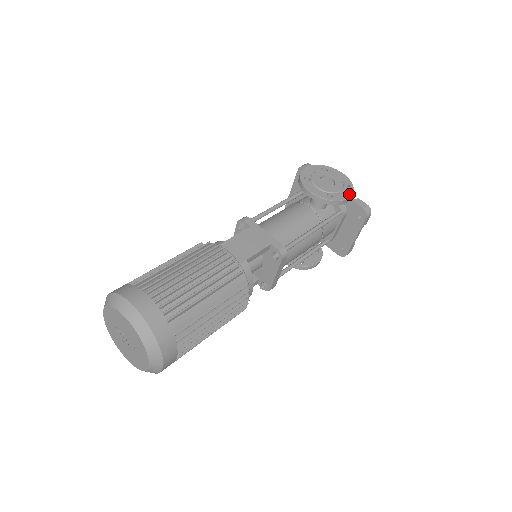
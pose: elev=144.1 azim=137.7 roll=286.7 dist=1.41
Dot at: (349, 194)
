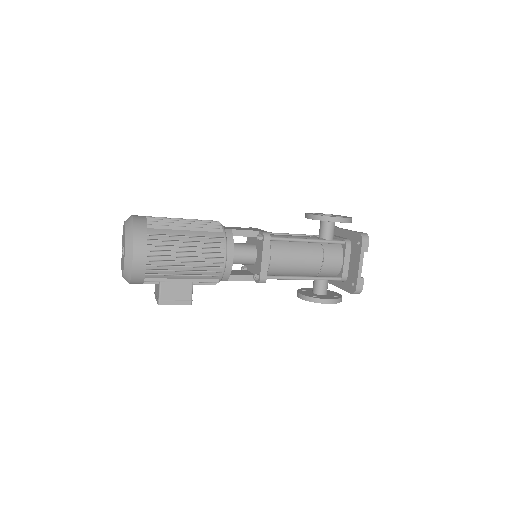
Dot at: (342, 217)
